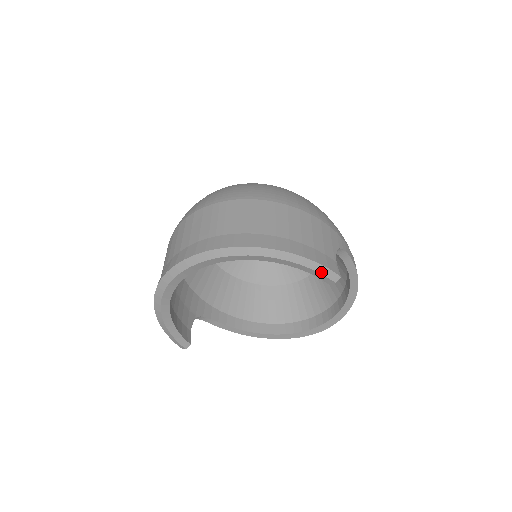
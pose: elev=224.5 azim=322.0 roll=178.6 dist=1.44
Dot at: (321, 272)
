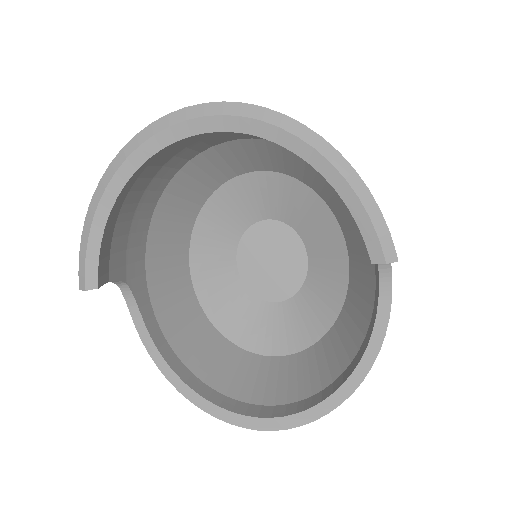
Dot at: (377, 230)
